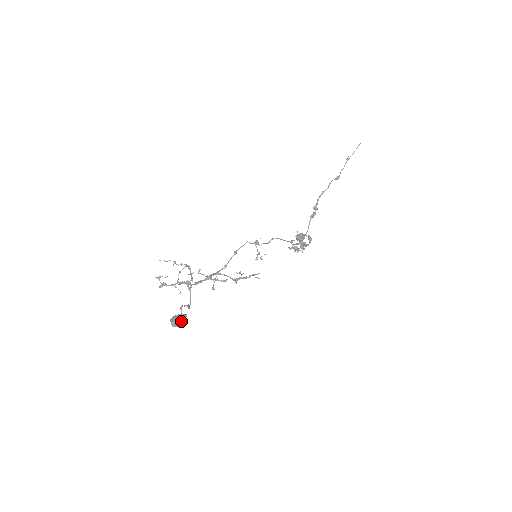
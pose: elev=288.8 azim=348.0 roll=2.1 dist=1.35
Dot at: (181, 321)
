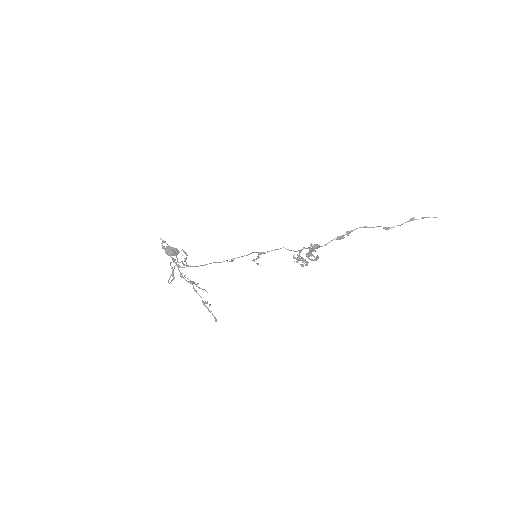
Dot at: (172, 255)
